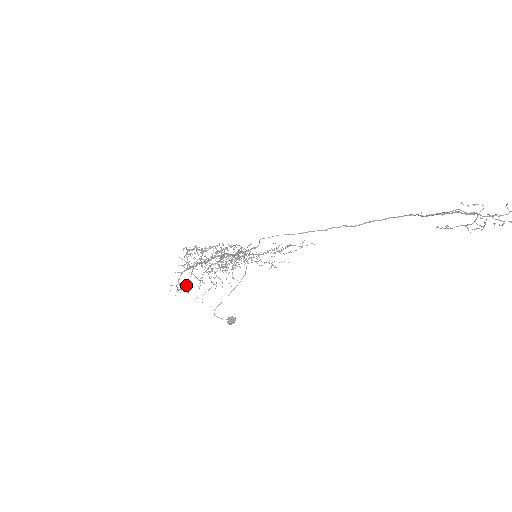
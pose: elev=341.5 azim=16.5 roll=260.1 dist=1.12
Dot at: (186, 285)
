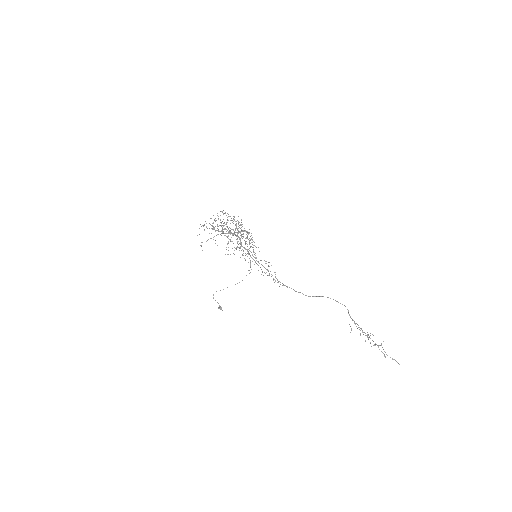
Dot at: occluded
